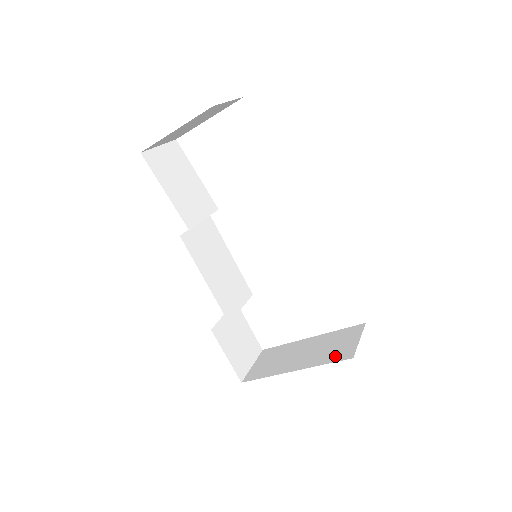
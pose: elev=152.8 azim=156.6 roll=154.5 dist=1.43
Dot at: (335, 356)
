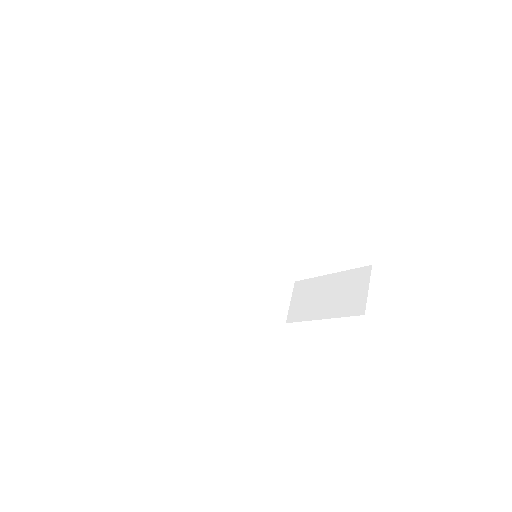
Dot at: (351, 308)
